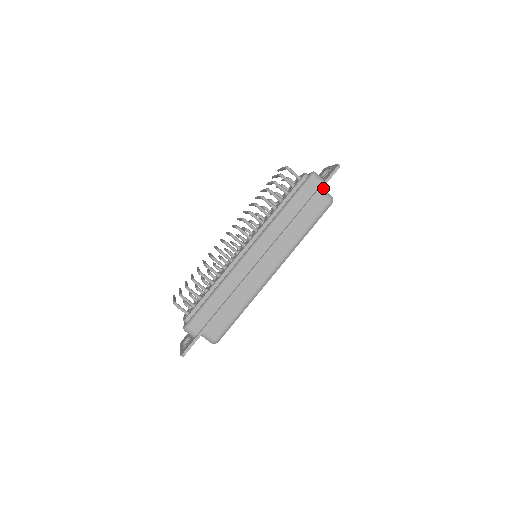
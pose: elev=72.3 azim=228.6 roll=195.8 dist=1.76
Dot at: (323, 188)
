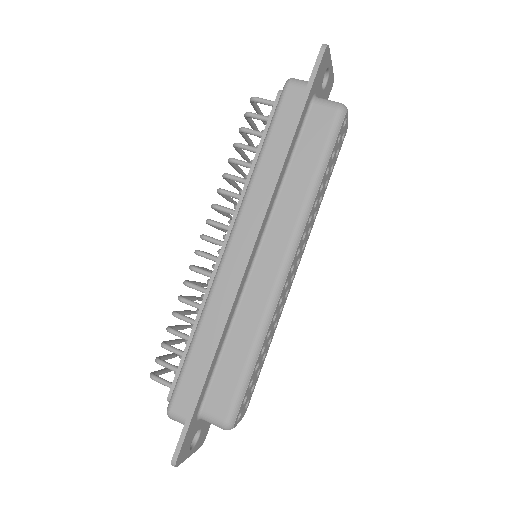
Dot at: (319, 98)
